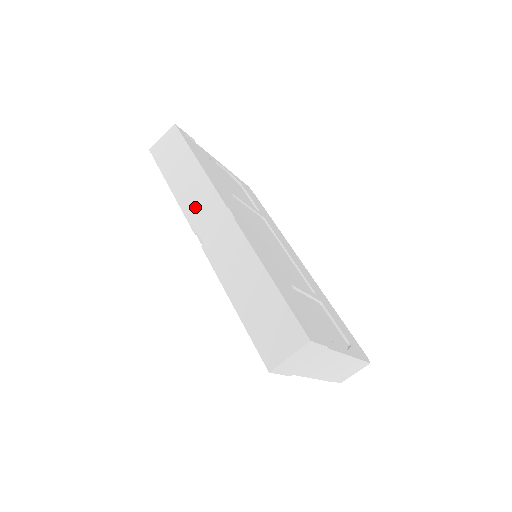
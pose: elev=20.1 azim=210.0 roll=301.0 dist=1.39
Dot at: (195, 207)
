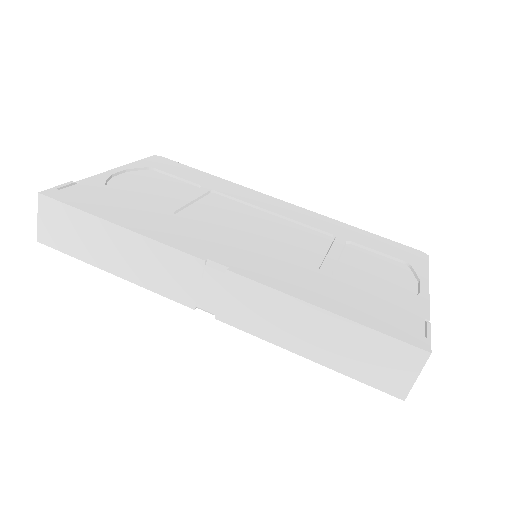
Dot at: (166, 281)
